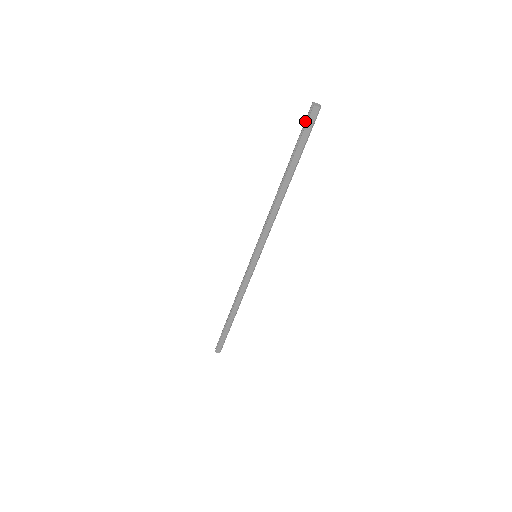
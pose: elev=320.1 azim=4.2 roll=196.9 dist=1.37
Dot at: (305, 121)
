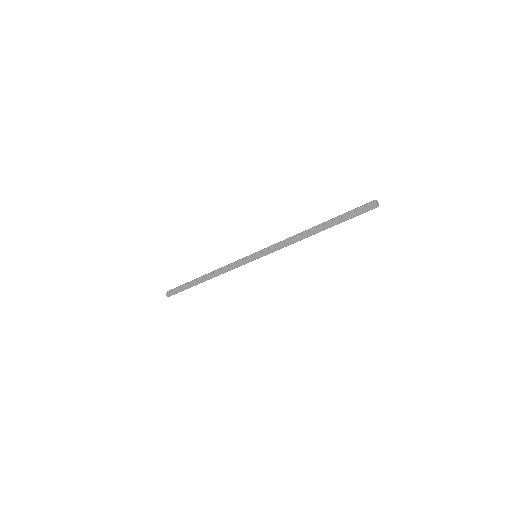
Dot at: (362, 206)
